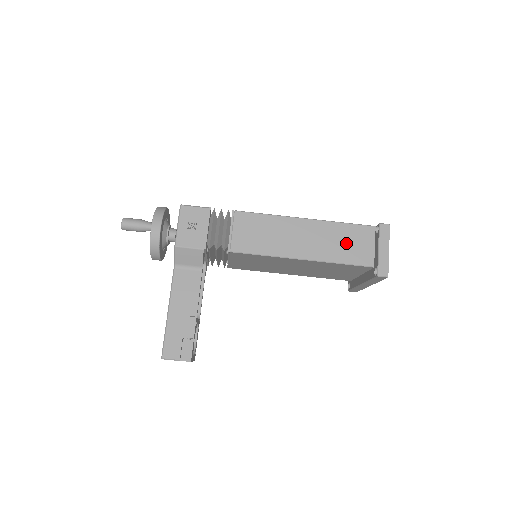
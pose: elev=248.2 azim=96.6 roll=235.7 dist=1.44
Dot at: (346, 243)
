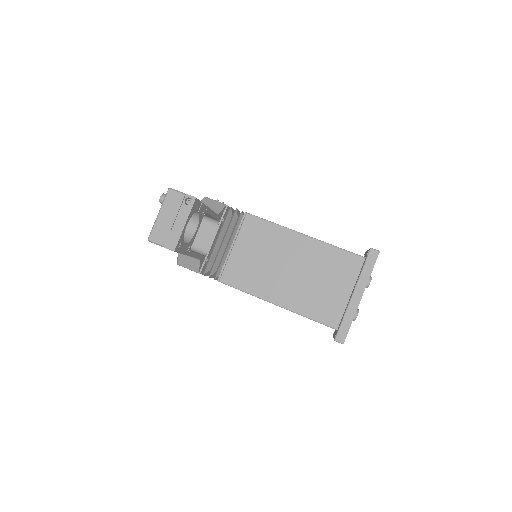
Dot at: occluded
